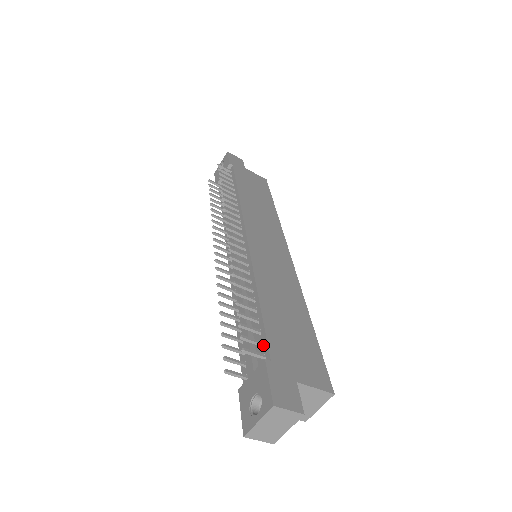
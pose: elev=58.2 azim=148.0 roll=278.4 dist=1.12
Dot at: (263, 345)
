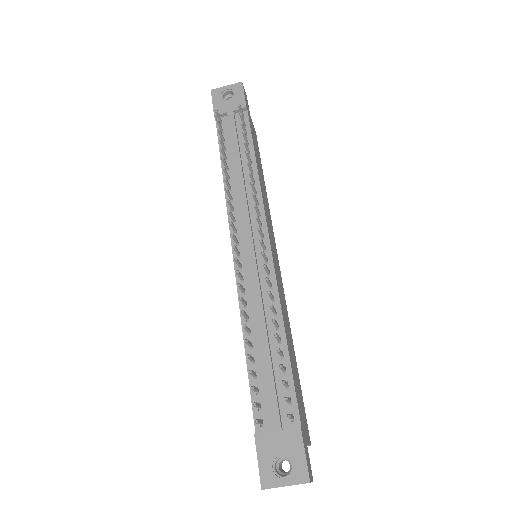
Dot at: (291, 403)
